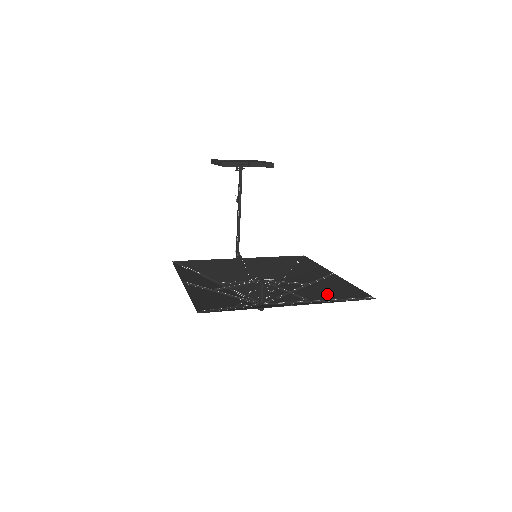
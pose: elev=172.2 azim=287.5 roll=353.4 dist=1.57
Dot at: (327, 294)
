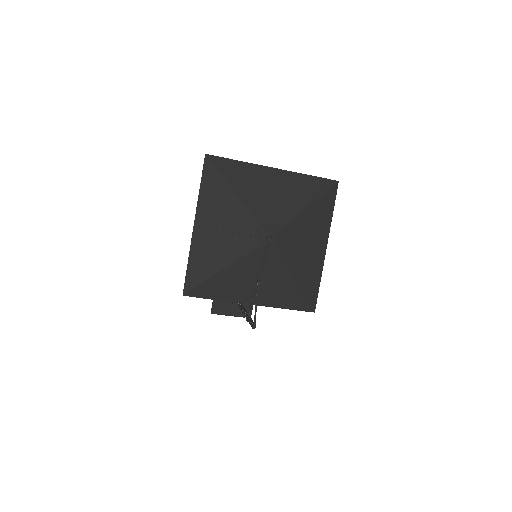
Dot at: (315, 215)
